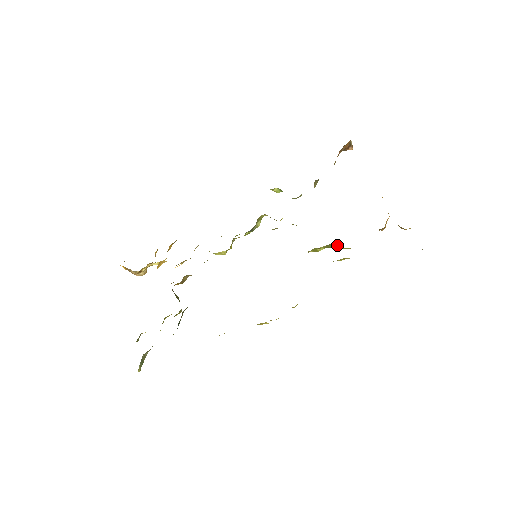
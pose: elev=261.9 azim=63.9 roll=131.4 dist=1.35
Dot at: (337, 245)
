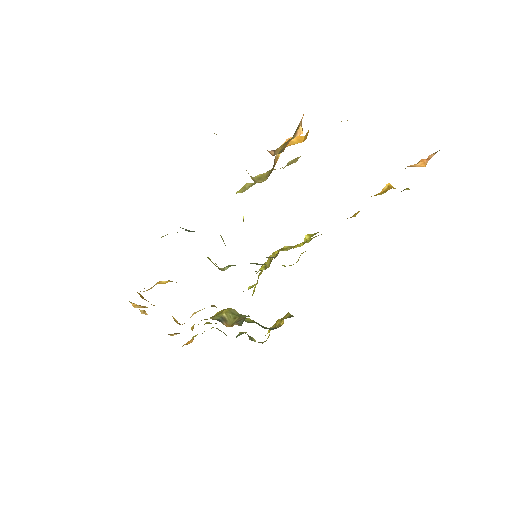
Dot at: occluded
